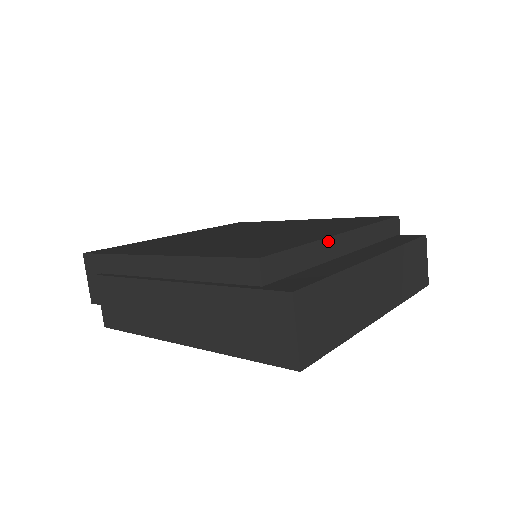
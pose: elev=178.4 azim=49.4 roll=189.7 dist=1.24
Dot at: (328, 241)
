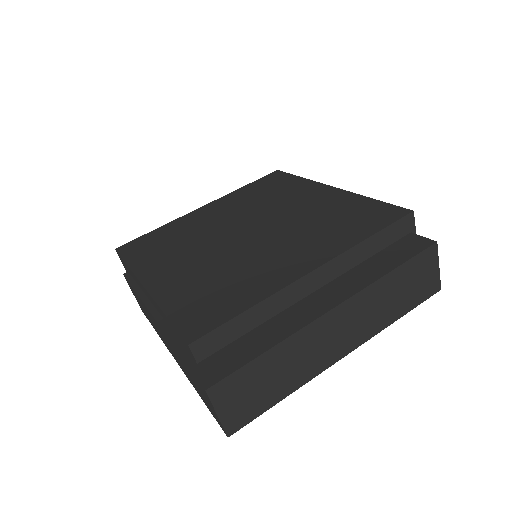
Dot at: (286, 290)
